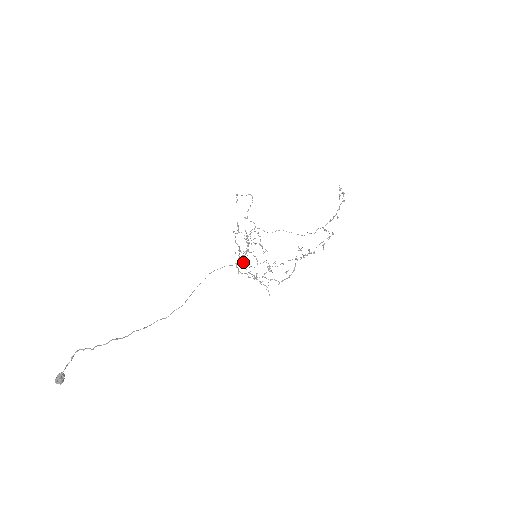
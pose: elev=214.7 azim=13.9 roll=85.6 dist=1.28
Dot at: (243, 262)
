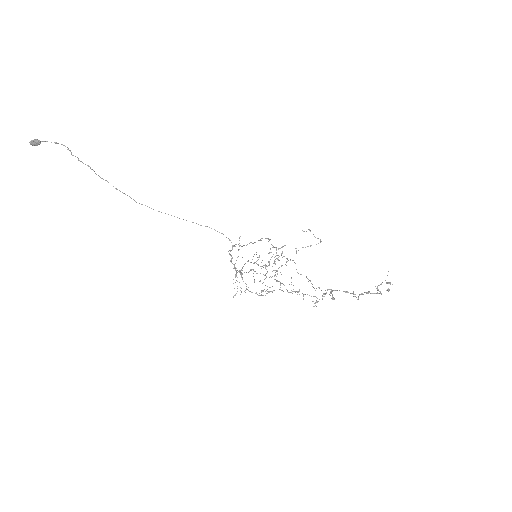
Dot at: occluded
